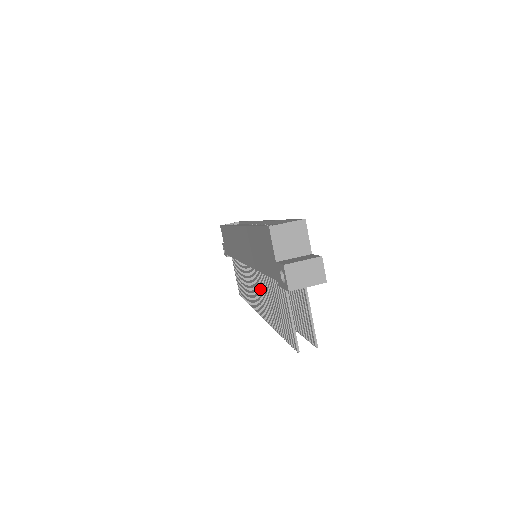
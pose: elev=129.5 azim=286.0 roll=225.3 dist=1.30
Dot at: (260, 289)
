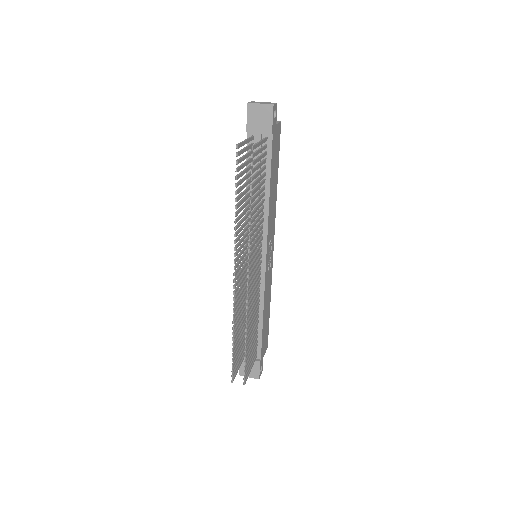
Dot at: (243, 237)
